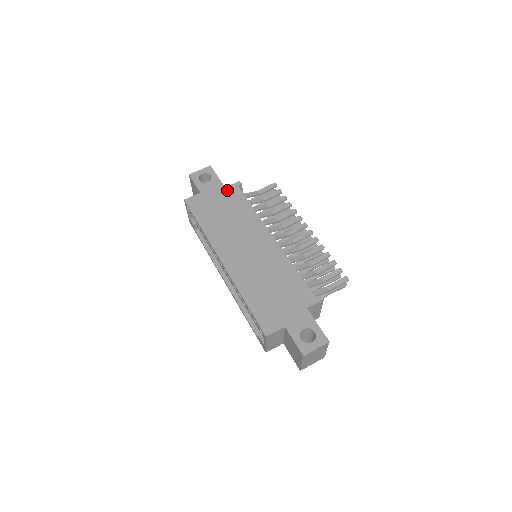
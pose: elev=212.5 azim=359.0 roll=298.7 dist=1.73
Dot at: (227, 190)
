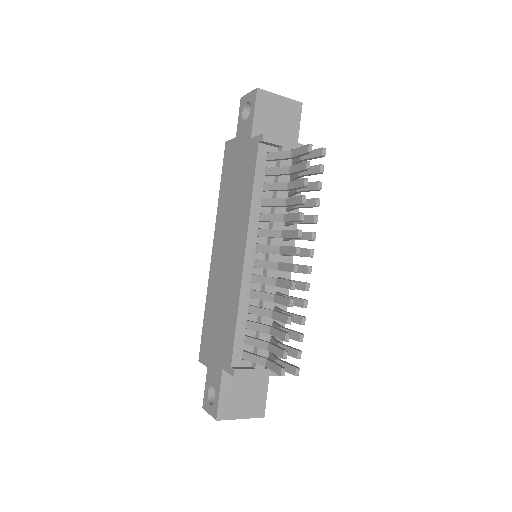
Dot at: (250, 145)
